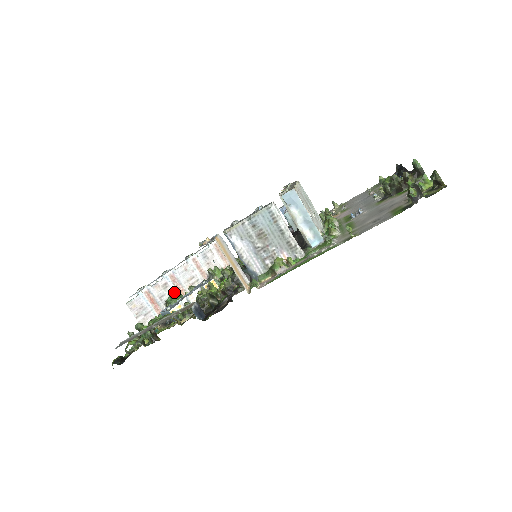
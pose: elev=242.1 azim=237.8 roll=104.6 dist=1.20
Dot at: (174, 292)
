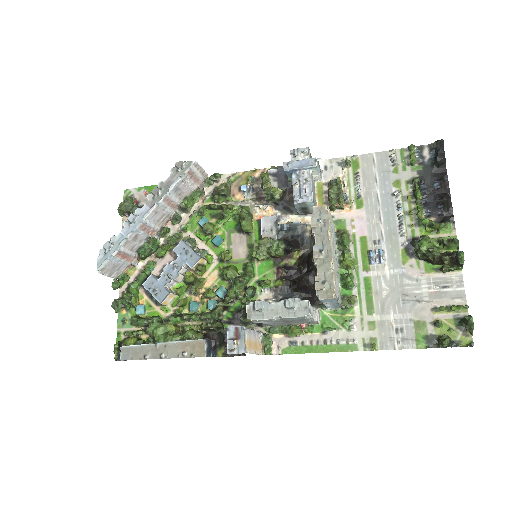
Dot at: (145, 238)
